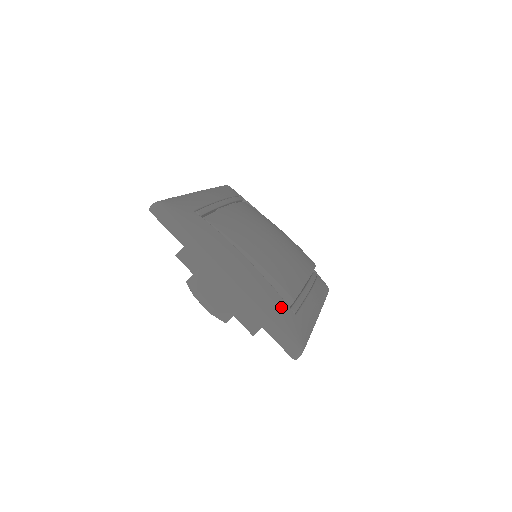
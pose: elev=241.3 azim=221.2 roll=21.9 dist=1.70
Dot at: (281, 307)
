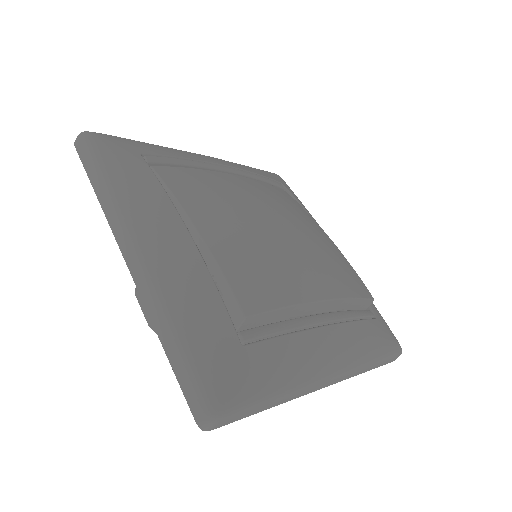
Dot at: (212, 321)
